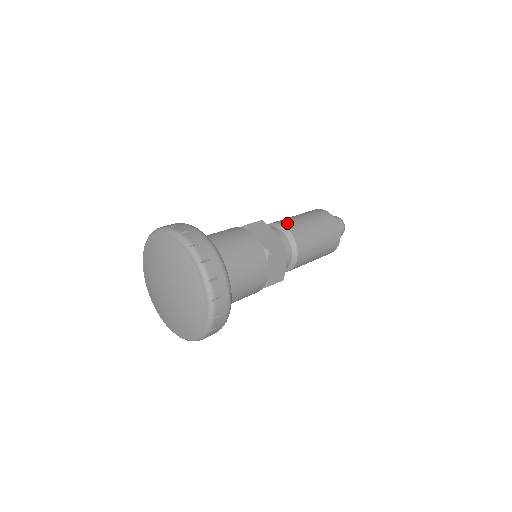
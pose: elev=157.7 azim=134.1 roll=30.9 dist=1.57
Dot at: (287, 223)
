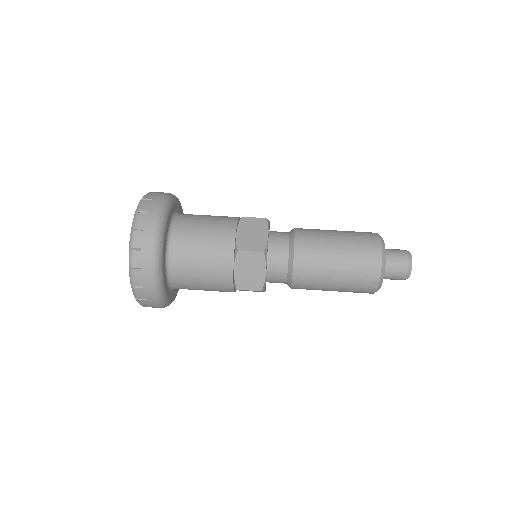
Dot at: (303, 232)
